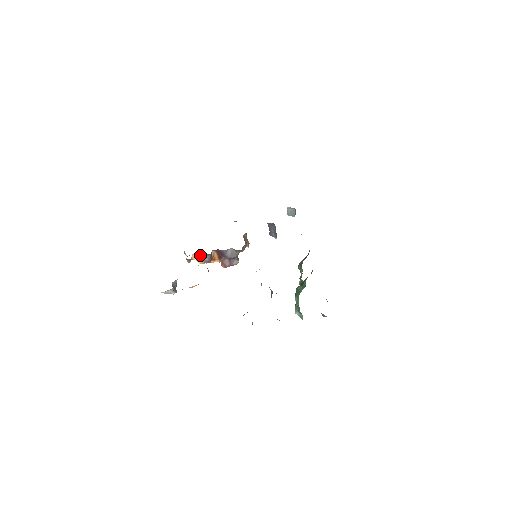
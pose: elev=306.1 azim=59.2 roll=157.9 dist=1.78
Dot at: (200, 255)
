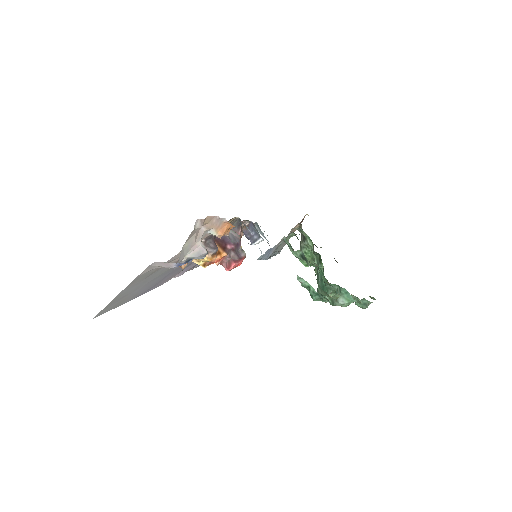
Dot at: (202, 242)
